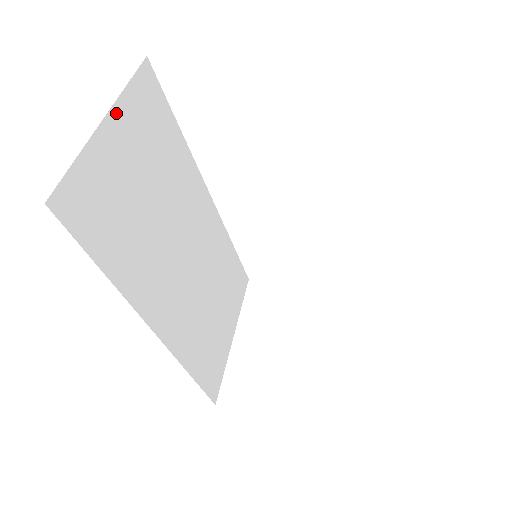
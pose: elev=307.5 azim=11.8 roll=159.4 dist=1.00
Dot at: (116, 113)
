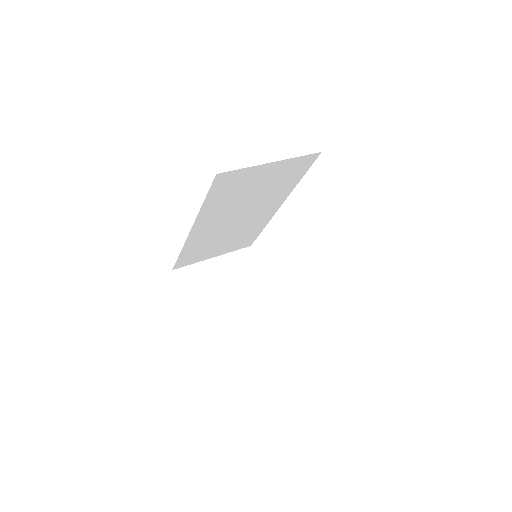
Dot at: (280, 163)
